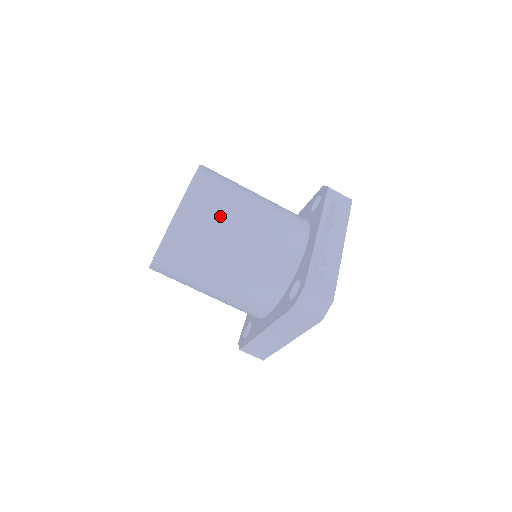
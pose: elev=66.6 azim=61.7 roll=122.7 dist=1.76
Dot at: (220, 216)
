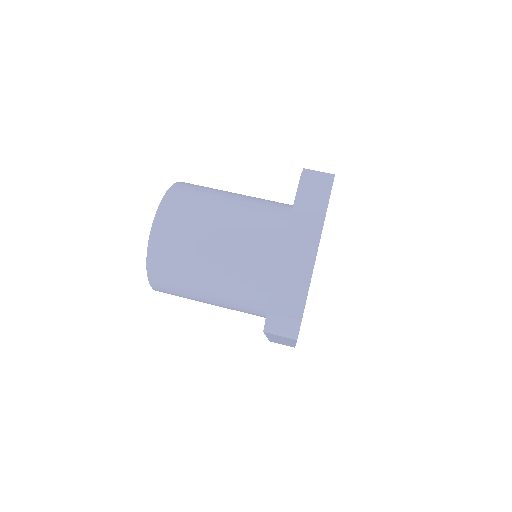
Dot at: occluded
